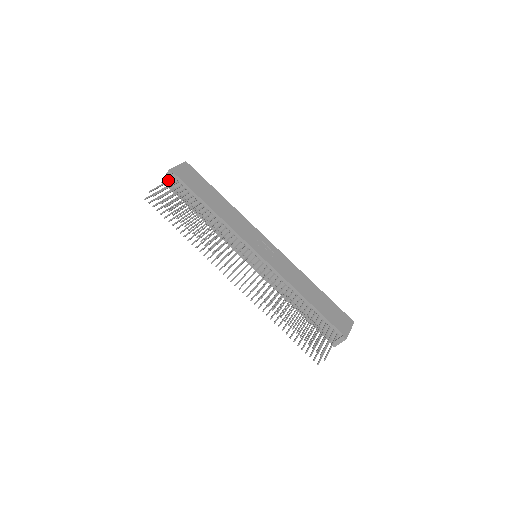
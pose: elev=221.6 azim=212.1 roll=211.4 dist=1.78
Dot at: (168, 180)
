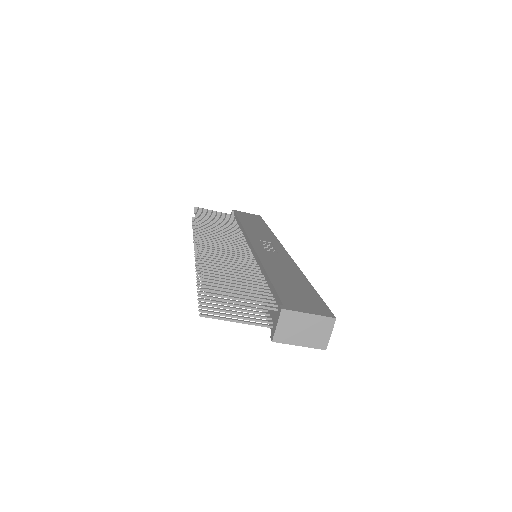
Dot at: occluded
